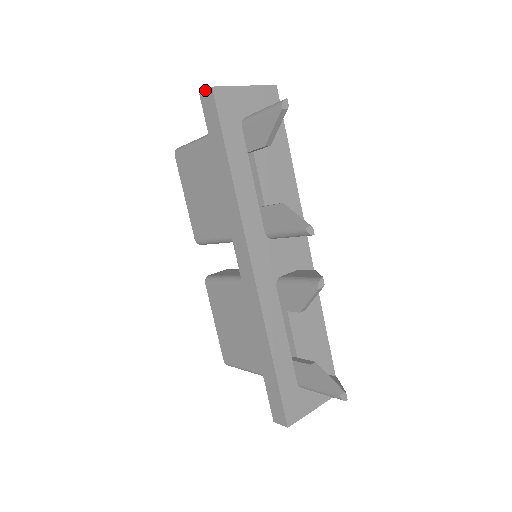
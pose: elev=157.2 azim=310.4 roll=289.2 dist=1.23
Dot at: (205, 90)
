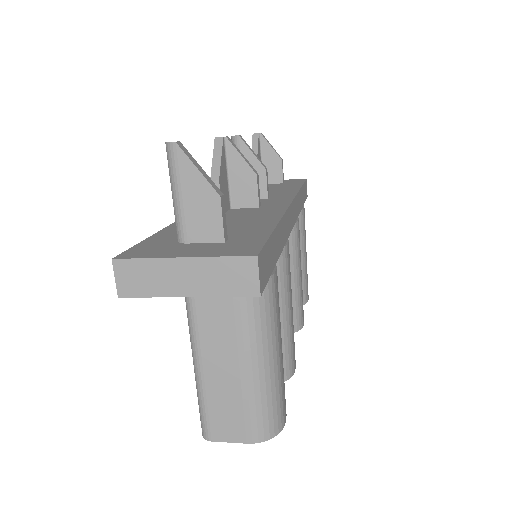
Dot at: occluded
